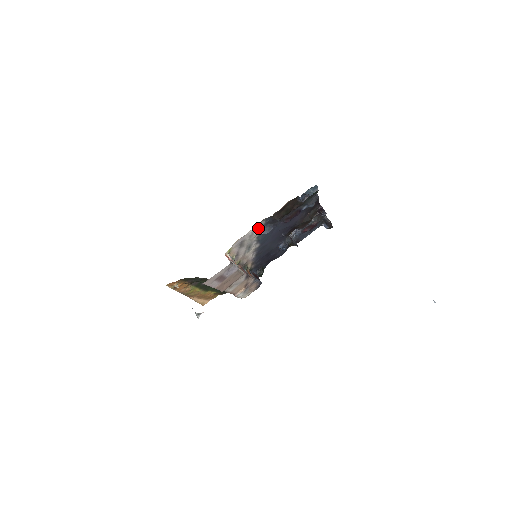
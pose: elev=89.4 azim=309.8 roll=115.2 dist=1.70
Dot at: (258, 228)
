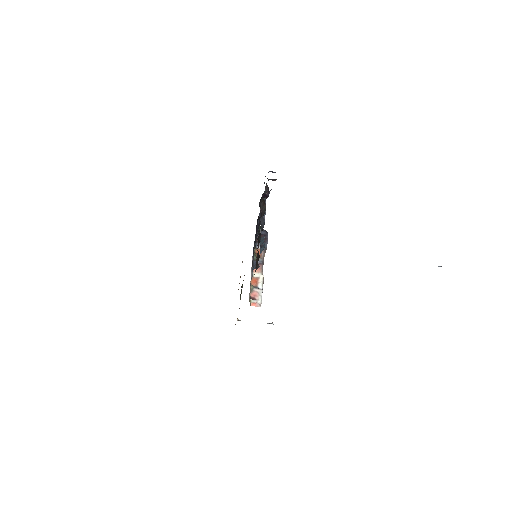
Dot at: (251, 279)
